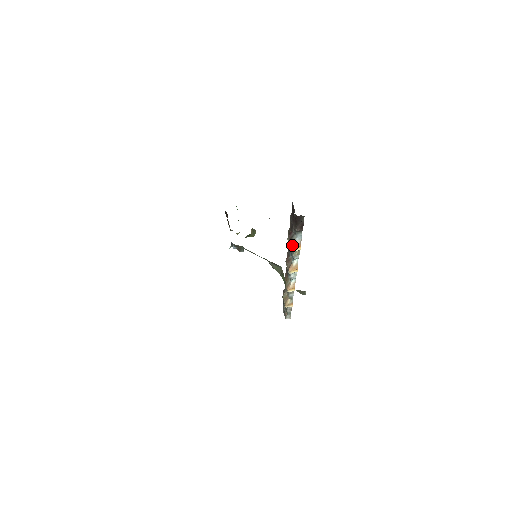
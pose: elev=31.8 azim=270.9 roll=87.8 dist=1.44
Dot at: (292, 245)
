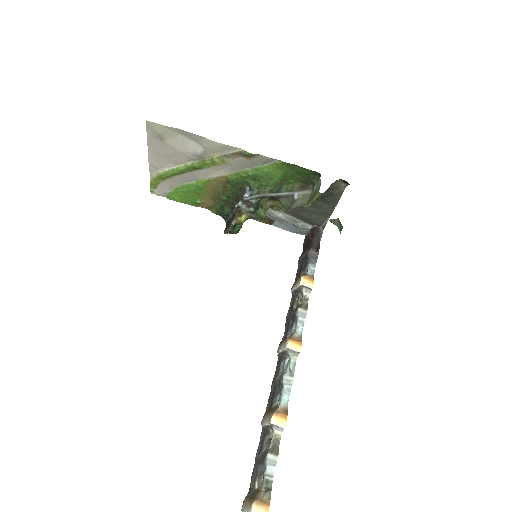
Dot at: (302, 276)
